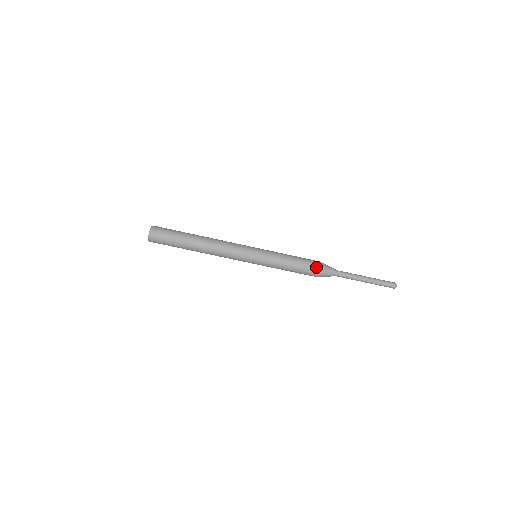
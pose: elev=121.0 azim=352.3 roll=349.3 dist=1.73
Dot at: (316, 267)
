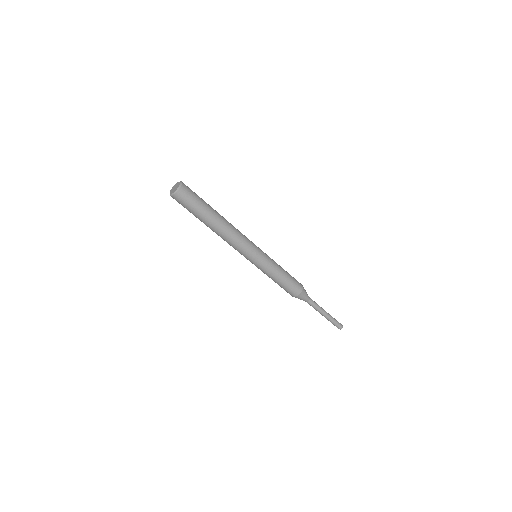
Dot at: (299, 283)
